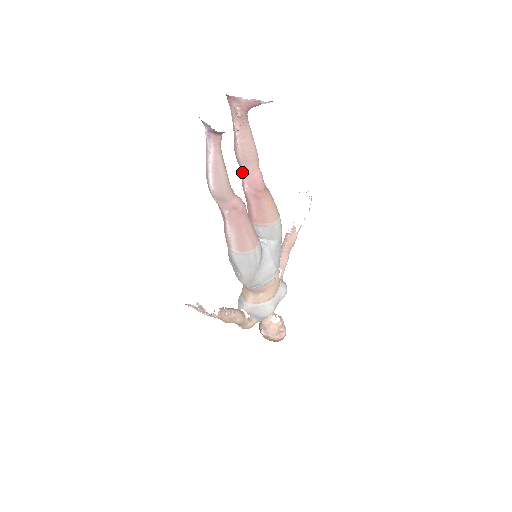
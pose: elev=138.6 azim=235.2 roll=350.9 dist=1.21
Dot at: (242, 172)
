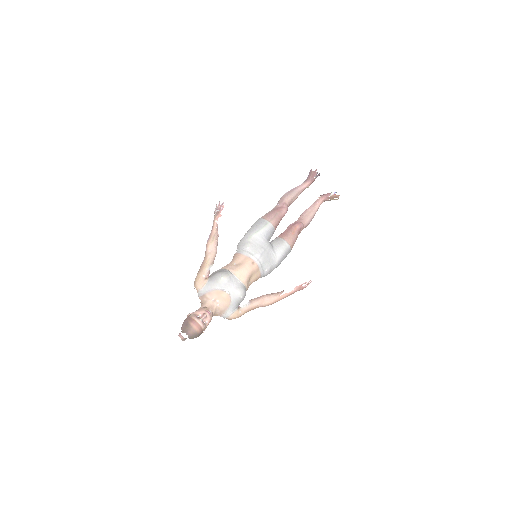
Dot at: (296, 221)
